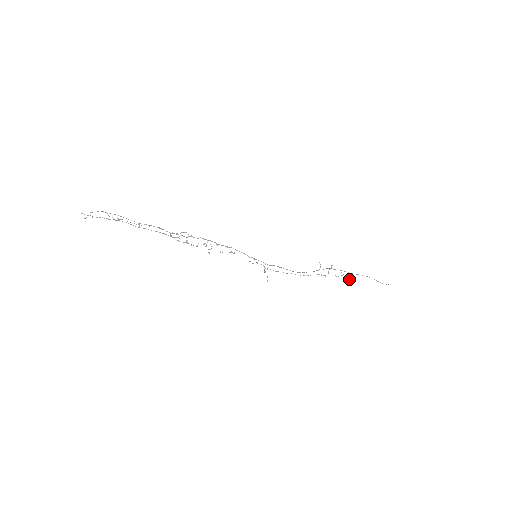
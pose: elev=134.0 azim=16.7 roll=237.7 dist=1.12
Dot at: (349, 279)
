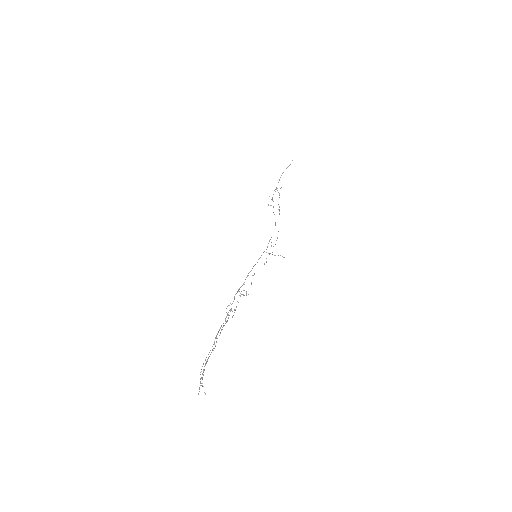
Dot at: (280, 188)
